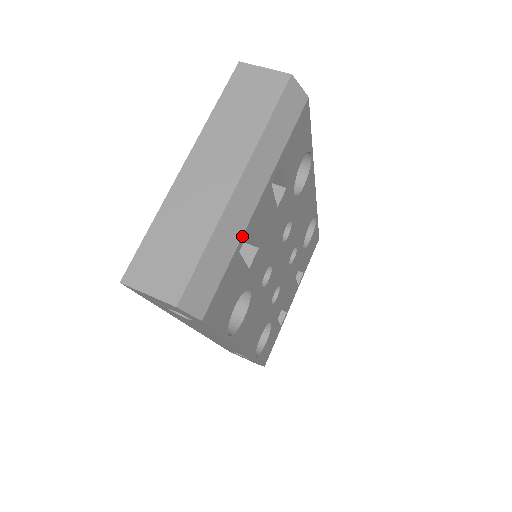
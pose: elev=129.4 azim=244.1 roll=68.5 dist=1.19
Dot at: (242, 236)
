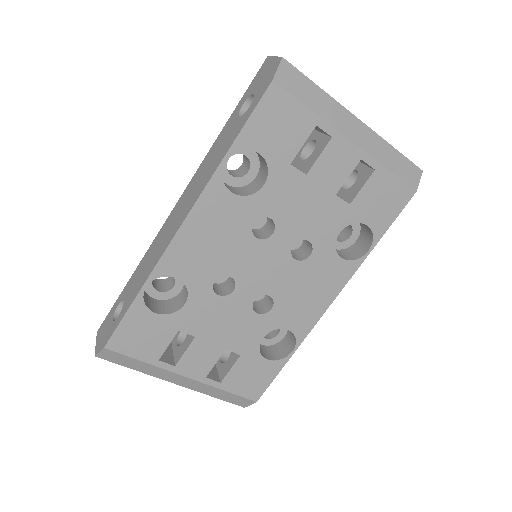
Dot at: (329, 124)
